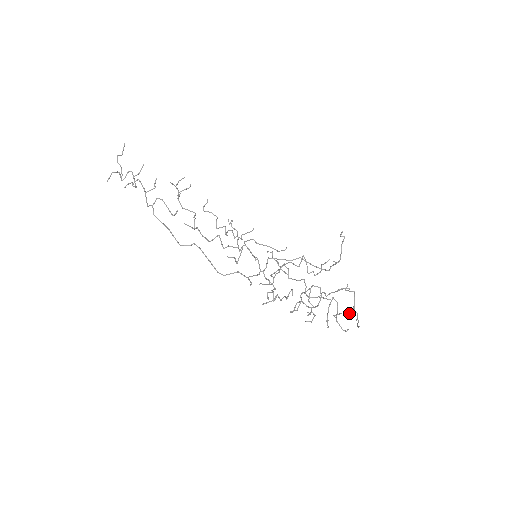
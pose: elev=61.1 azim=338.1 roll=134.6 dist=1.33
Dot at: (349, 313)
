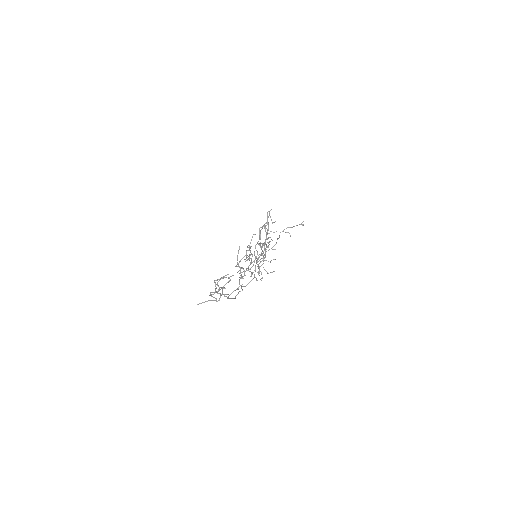
Dot at: occluded
